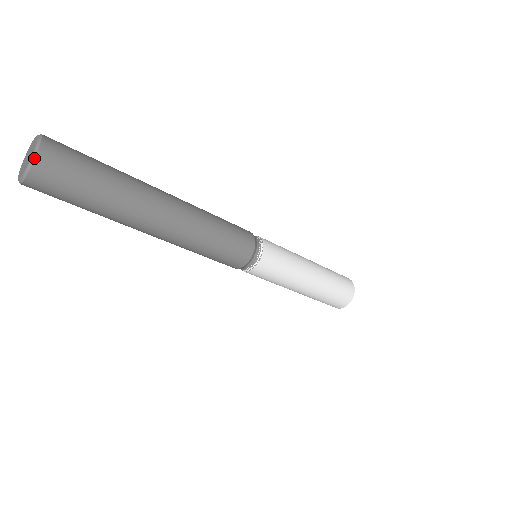
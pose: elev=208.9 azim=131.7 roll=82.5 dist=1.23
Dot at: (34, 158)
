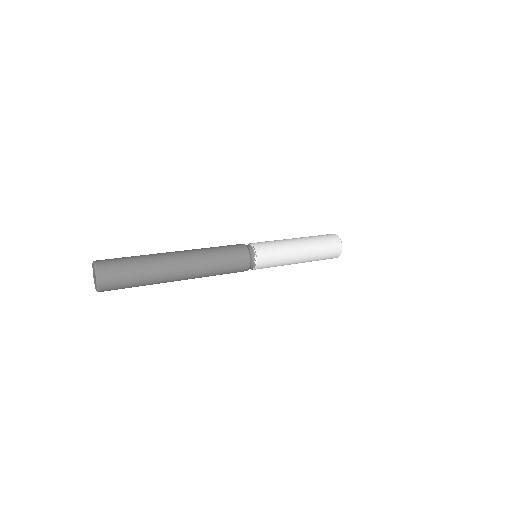
Dot at: occluded
